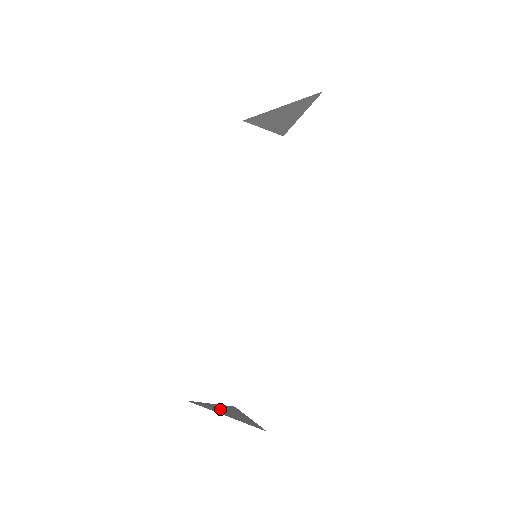
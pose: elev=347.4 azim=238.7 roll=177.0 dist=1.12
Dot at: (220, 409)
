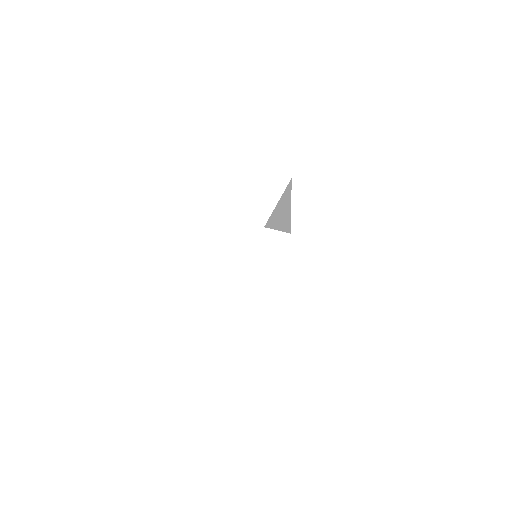
Dot at: occluded
